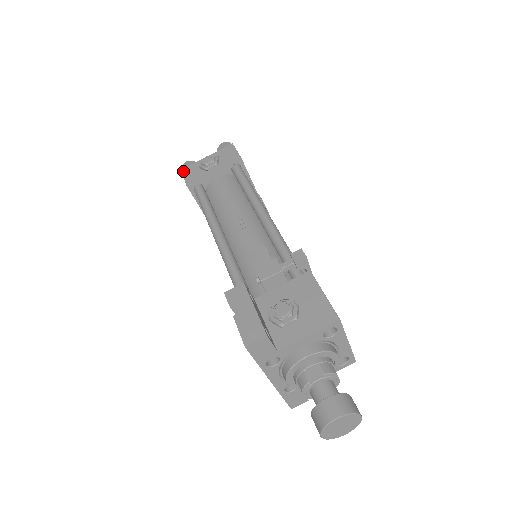
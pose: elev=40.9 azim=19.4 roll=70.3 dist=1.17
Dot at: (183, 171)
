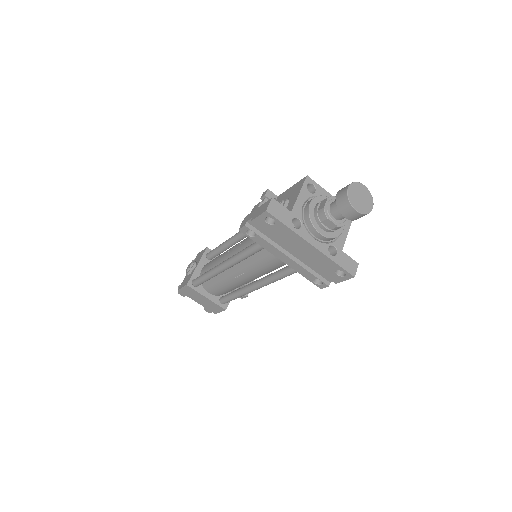
Dot at: (179, 288)
